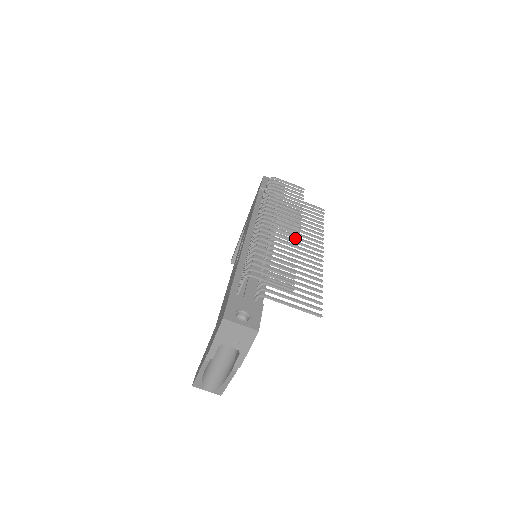
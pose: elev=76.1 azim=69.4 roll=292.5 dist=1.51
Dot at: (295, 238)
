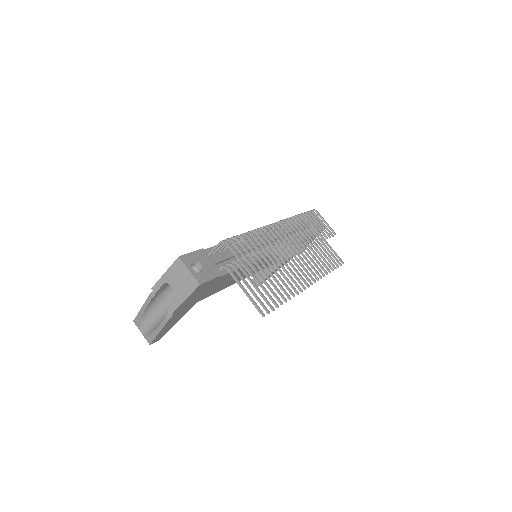
Dot at: (296, 259)
